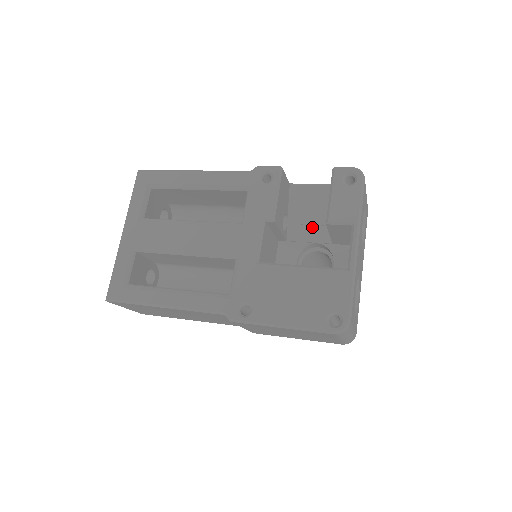
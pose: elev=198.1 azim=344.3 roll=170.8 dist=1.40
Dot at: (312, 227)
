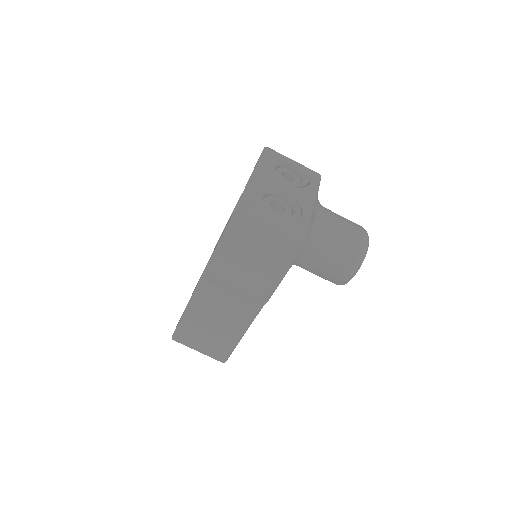
Dot at: occluded
